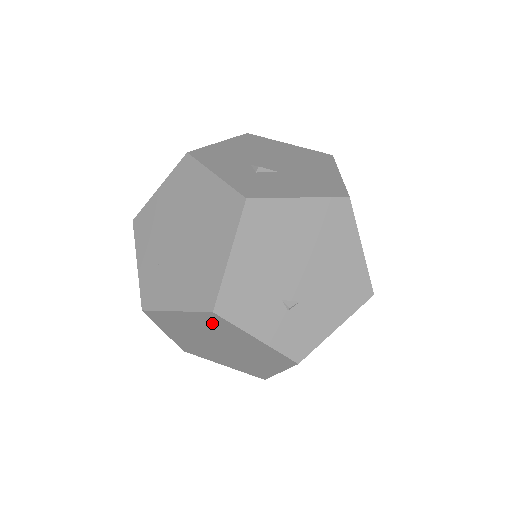
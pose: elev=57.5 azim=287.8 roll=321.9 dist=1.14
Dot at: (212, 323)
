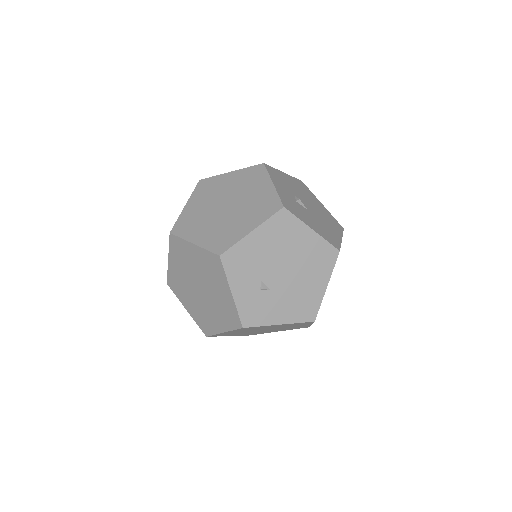
Dot at: (211, 265)
